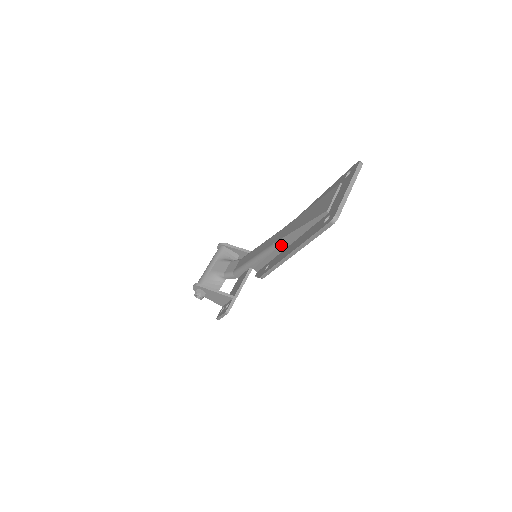
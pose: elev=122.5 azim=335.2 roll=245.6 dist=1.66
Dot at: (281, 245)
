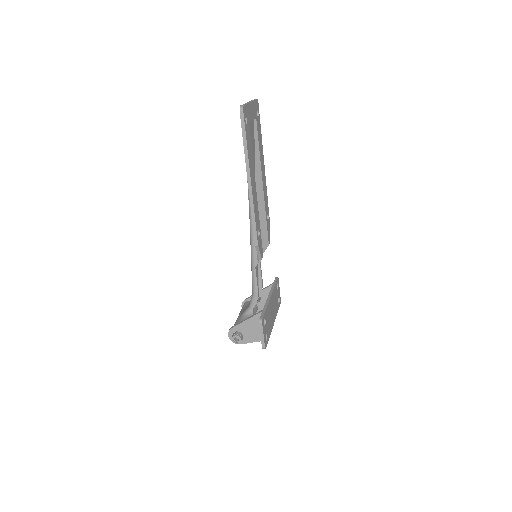
Dot at: occluded
